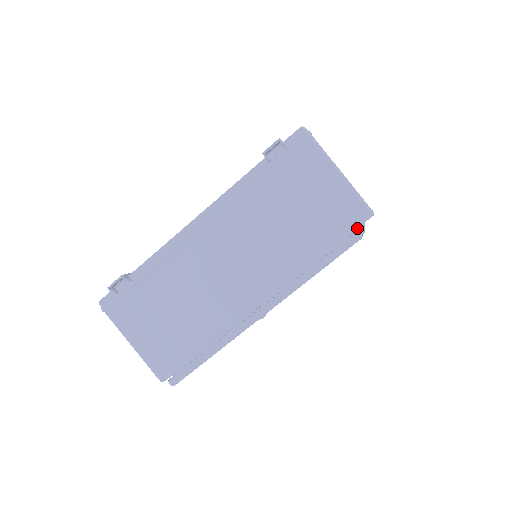
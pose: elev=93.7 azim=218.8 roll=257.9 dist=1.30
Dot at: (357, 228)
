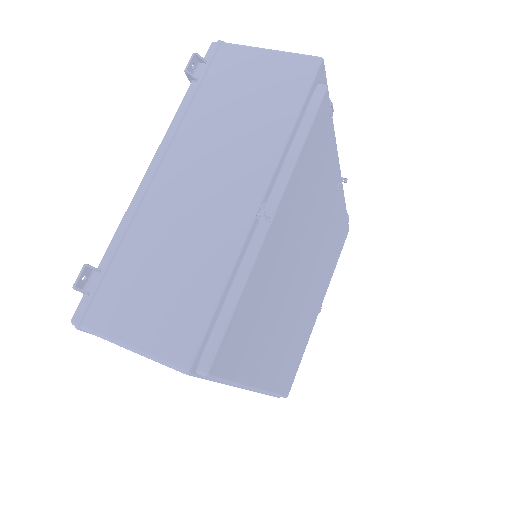
Dot at: (342, 177)
